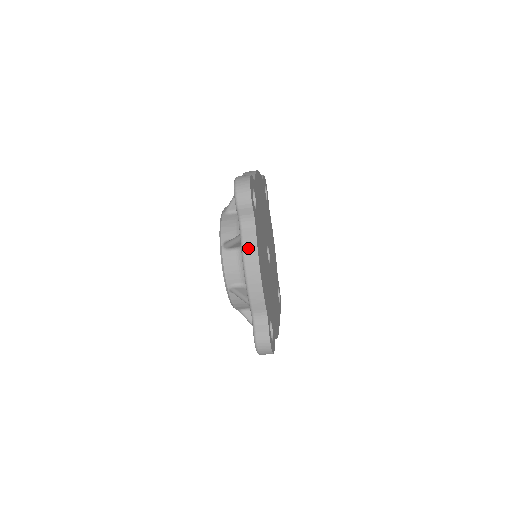
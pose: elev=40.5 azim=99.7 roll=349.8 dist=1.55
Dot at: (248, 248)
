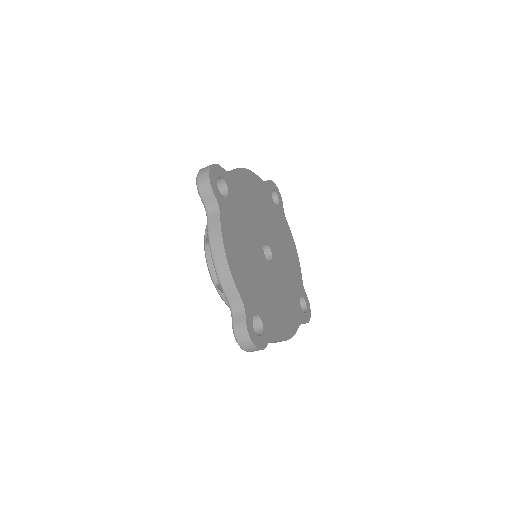
Dot at: (213, 234)
